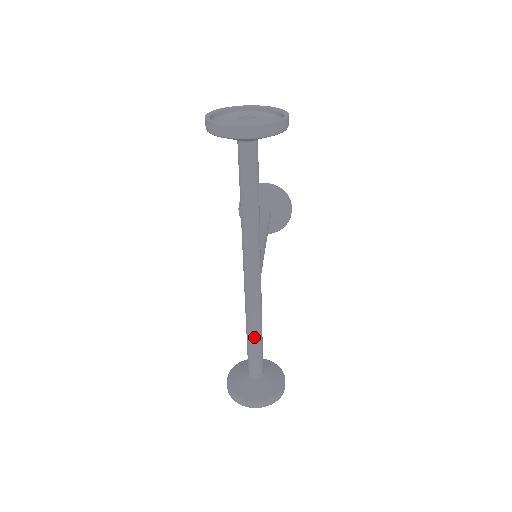
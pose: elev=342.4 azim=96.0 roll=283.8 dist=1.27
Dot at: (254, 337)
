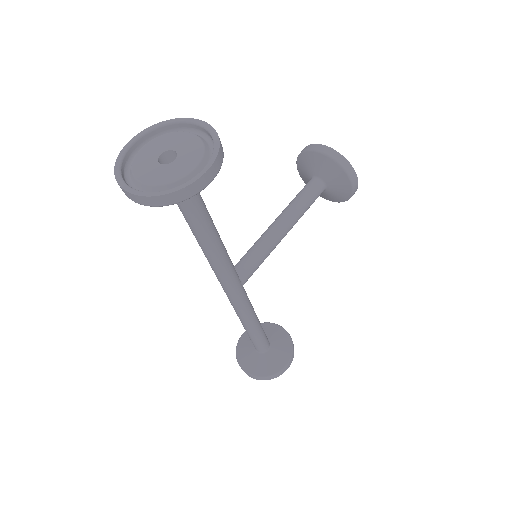
Dot at: (245, 328)
